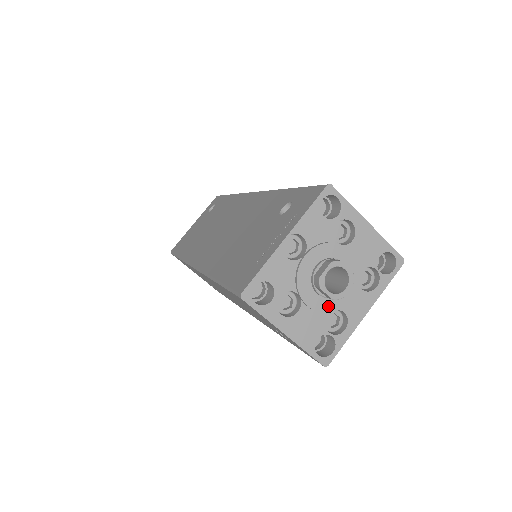
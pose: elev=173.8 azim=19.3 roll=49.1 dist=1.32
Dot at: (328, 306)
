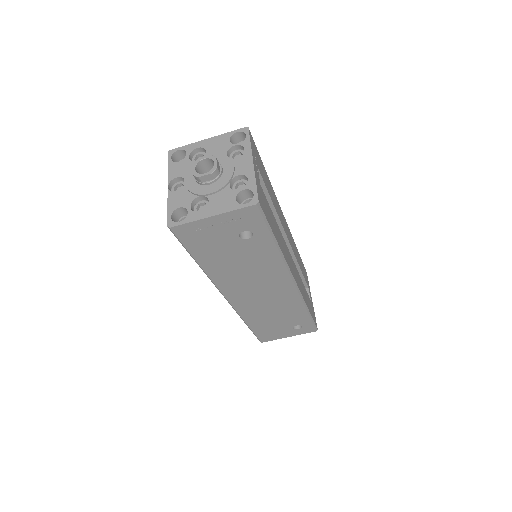
Dot at: (223, 182)
